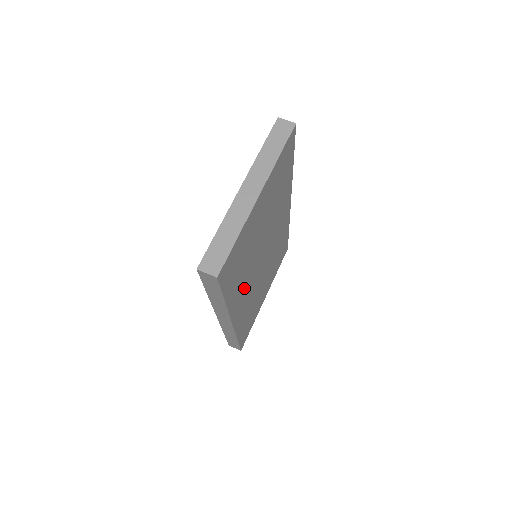
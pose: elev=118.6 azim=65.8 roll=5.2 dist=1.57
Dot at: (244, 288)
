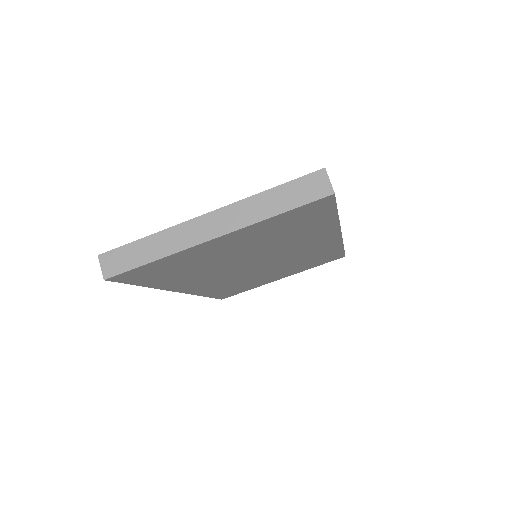
Dot at: (205, 278)
